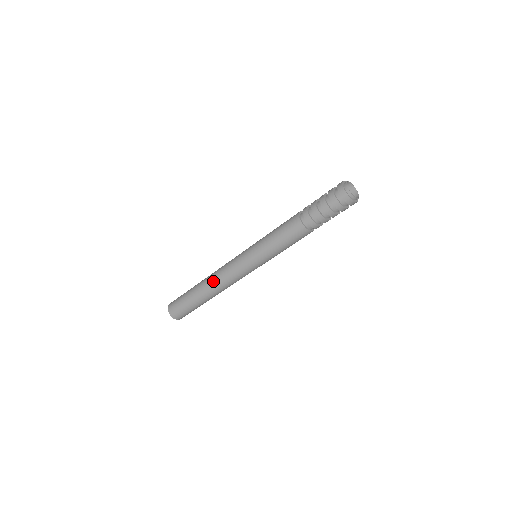
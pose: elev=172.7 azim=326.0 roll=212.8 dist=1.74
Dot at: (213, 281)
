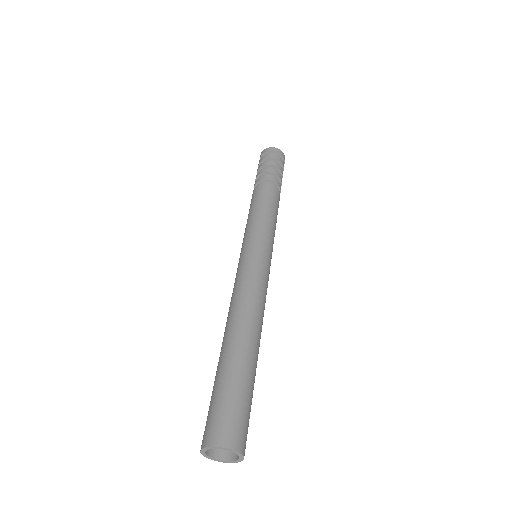
Dot at: (235, 311)
